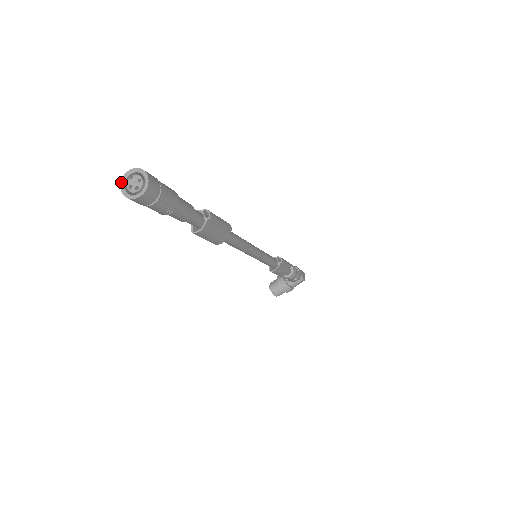
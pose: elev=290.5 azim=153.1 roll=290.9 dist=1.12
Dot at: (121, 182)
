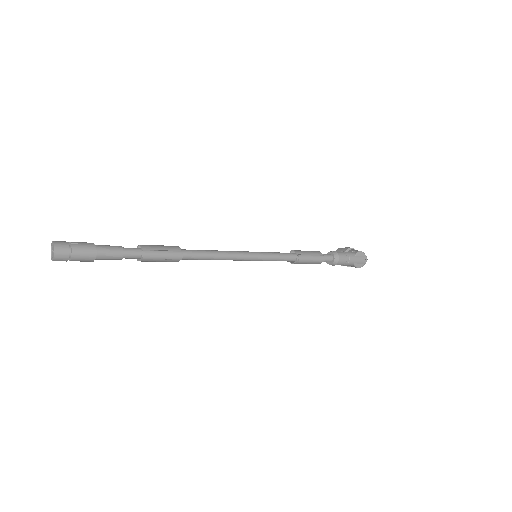
Dot at: (51, 244)
